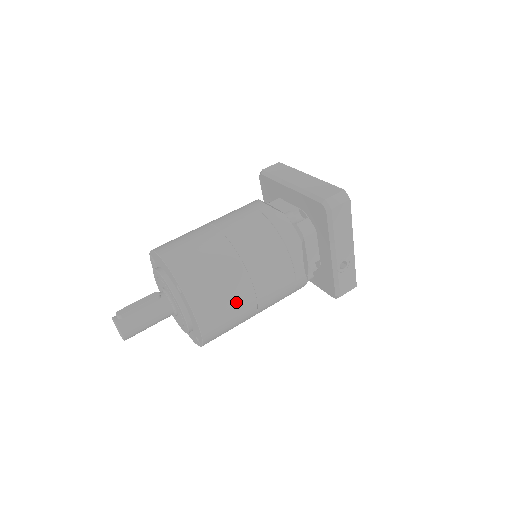
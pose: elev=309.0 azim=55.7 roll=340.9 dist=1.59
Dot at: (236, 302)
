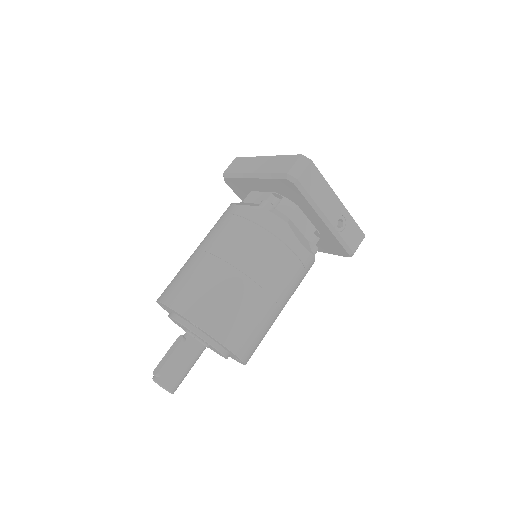
Dot at: (253, 311)
